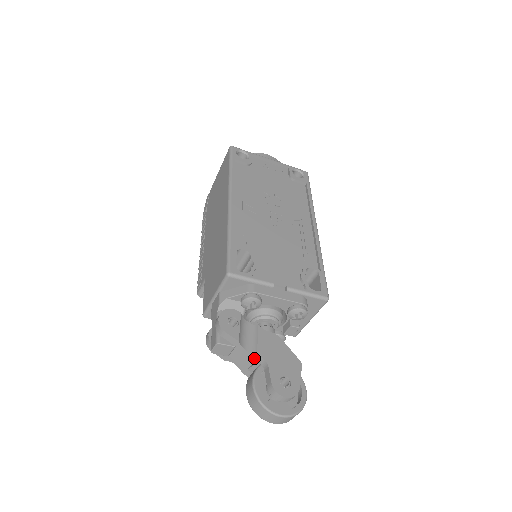
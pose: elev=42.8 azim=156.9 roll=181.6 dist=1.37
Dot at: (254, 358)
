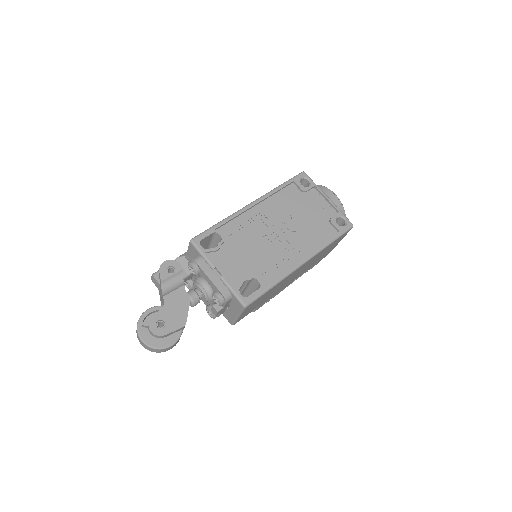
Dot at: (163, 299)
